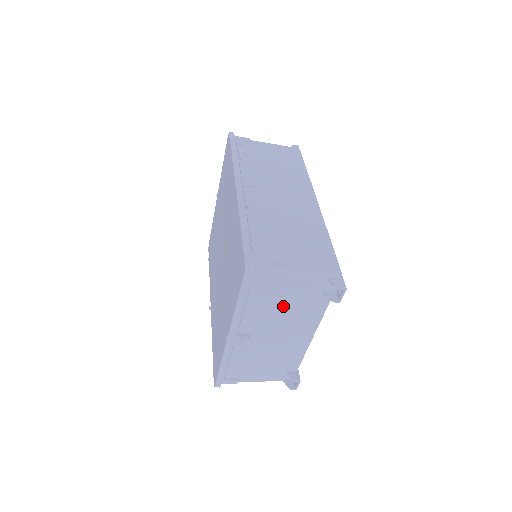
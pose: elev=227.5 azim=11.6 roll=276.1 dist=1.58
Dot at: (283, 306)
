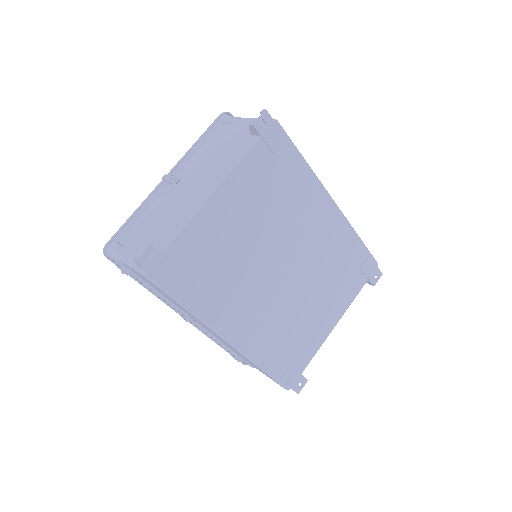
Dot at: (219, 151)
